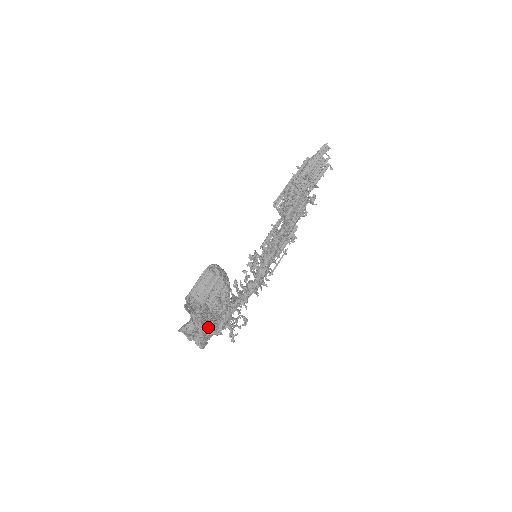
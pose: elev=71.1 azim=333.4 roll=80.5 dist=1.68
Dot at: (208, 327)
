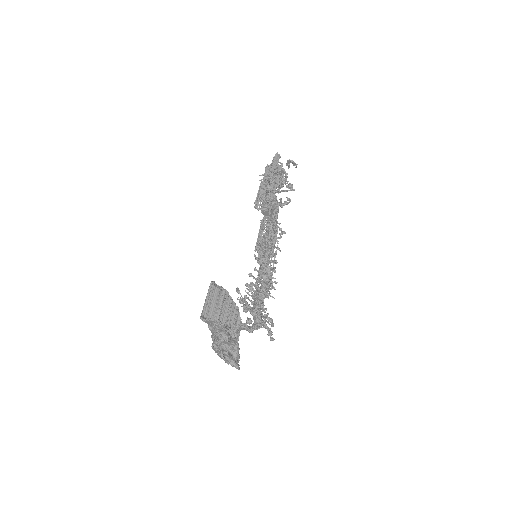
Dot at: (245, 327)
